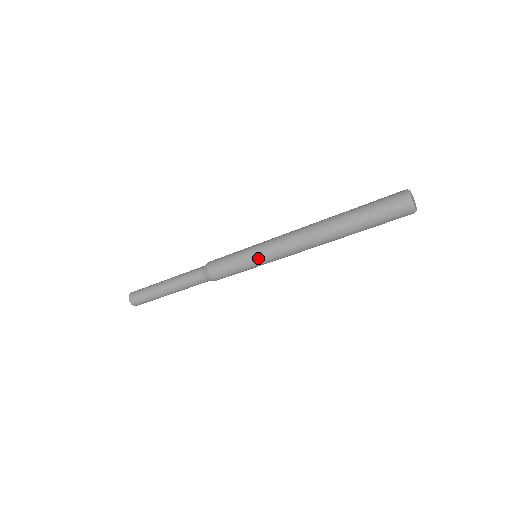
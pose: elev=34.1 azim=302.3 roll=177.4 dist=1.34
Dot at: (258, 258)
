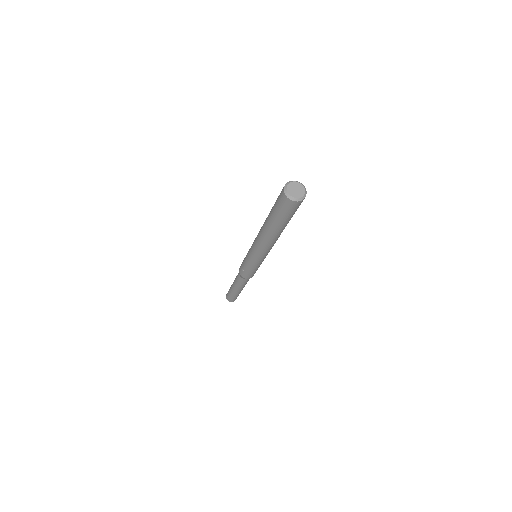
Dot at: (249, 253)
